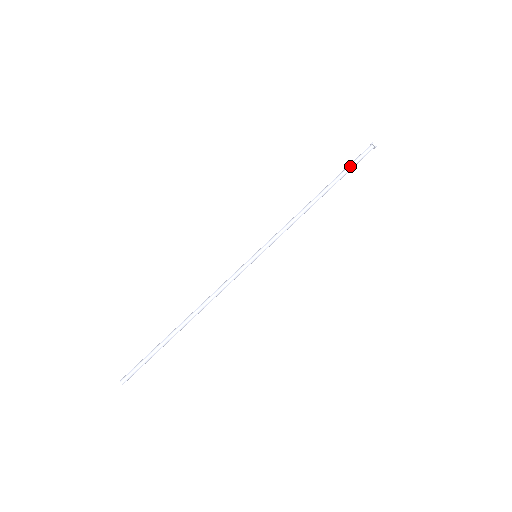
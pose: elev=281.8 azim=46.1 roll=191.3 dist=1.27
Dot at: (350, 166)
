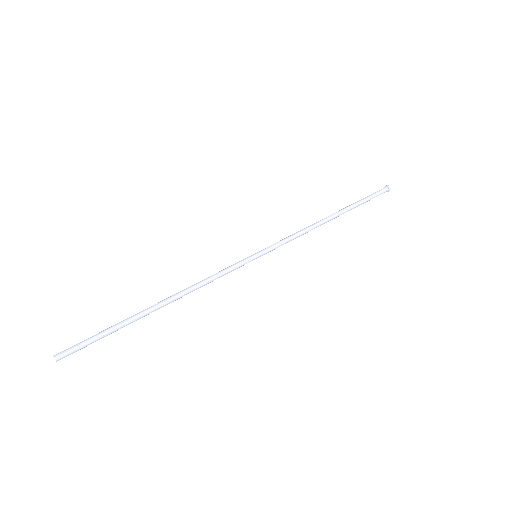
Dot at: (365, 199)
